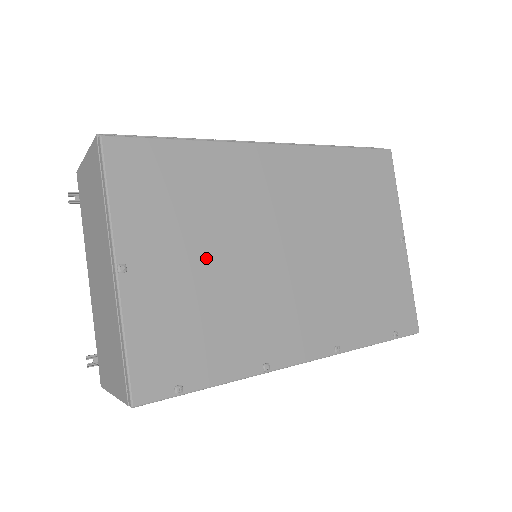
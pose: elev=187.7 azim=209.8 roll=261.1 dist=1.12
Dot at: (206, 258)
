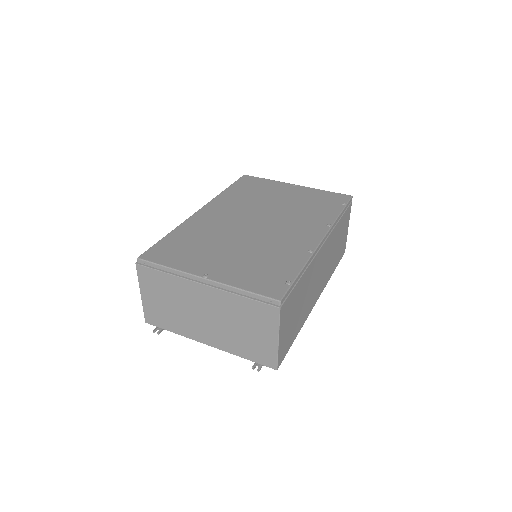
Dot at: (231, 249)
